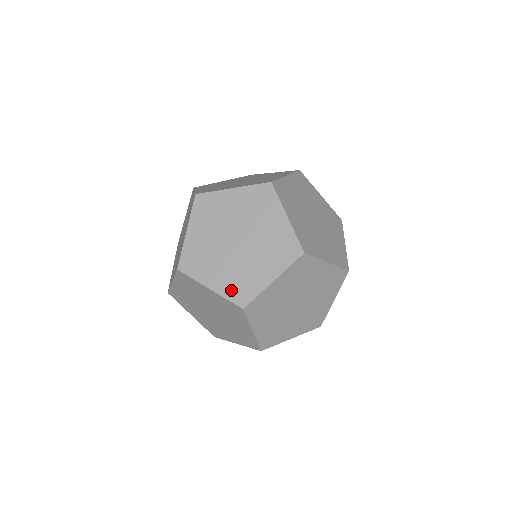
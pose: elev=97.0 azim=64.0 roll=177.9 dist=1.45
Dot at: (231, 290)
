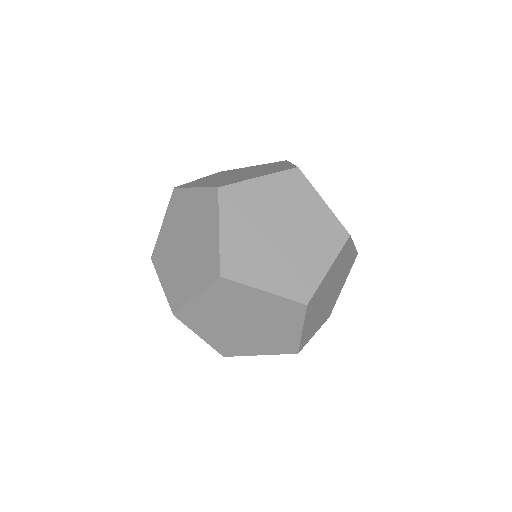
Dot at: (214, 184)
